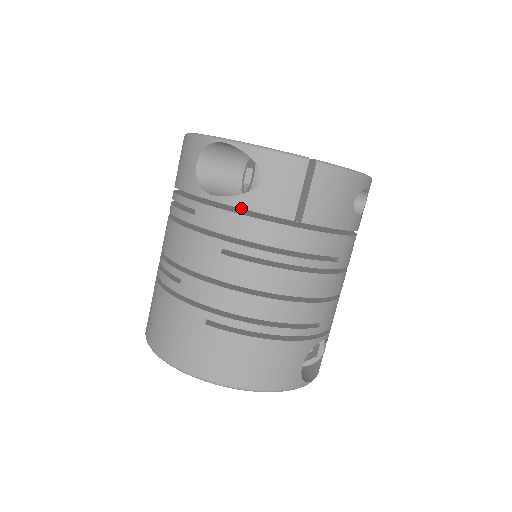
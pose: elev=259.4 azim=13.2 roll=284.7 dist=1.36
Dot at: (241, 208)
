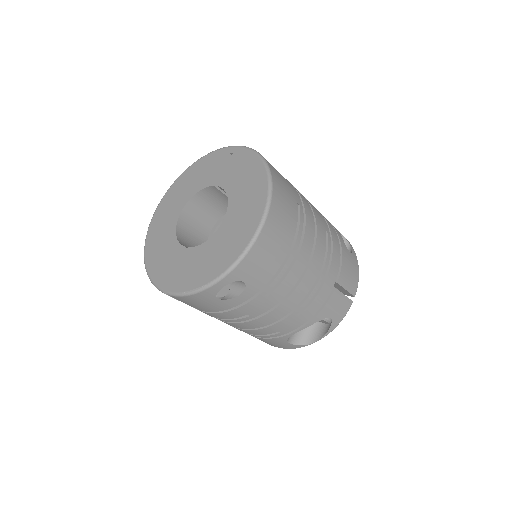
Dot at: occluded
